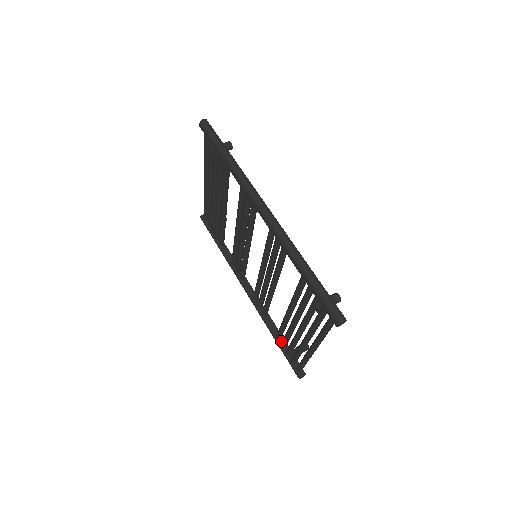
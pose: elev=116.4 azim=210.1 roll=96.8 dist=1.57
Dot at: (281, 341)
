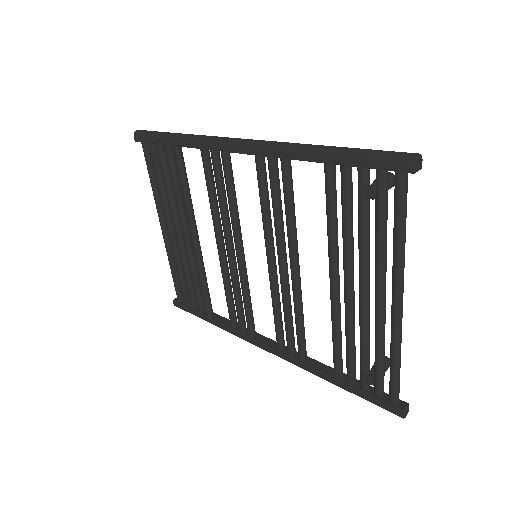
Dot at: (345, 378)
